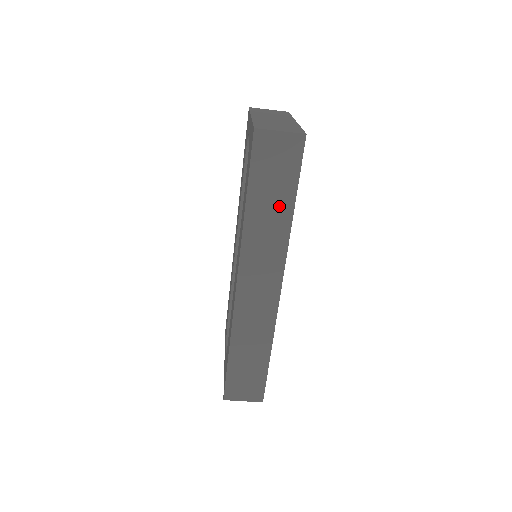
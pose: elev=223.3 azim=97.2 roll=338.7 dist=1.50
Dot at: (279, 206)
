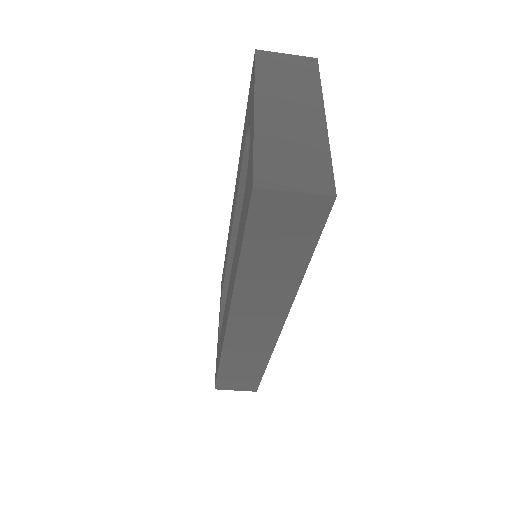
Dot at: (286, 265)
